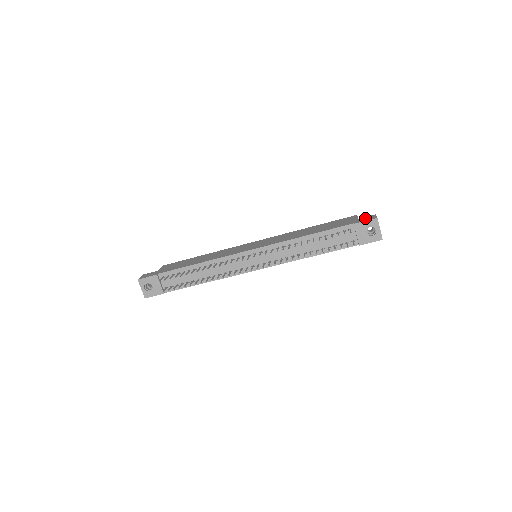
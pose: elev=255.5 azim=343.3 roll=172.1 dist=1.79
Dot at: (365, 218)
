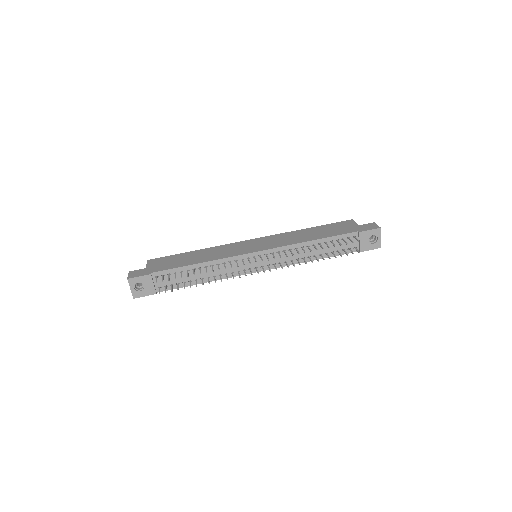
Dot at: (367, 226)
